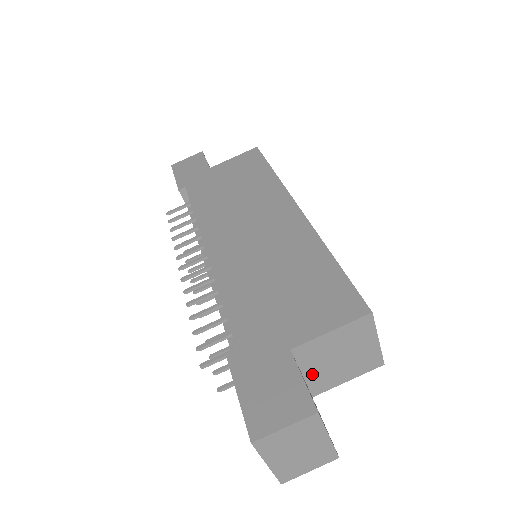
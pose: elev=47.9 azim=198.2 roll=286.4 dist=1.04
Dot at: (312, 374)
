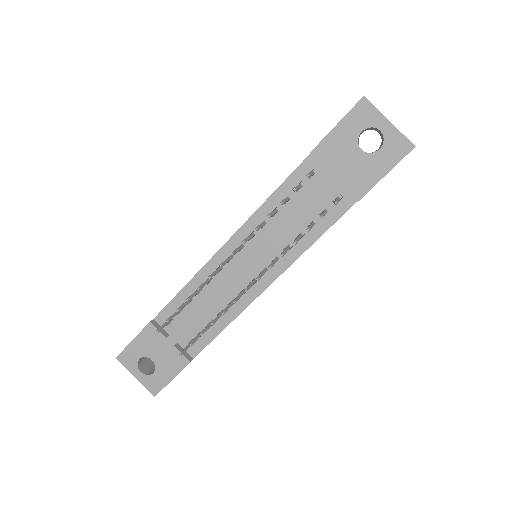
Dot at: occluded
